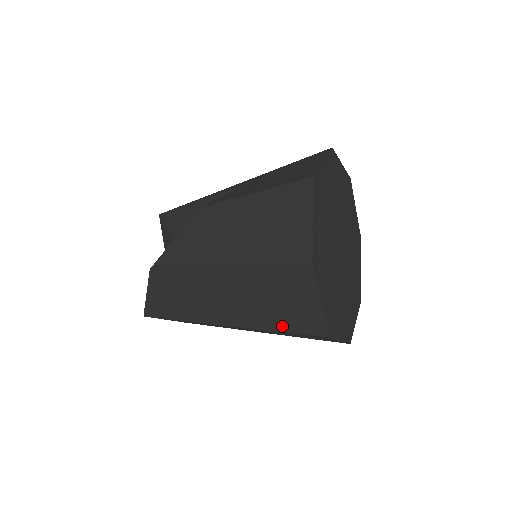
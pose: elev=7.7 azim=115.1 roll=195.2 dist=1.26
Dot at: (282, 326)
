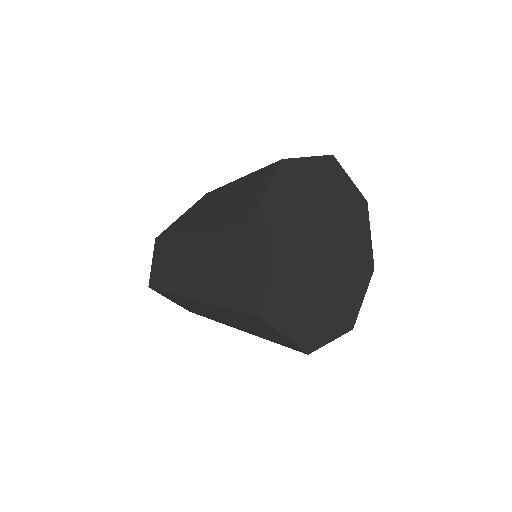
Dot at: (229, 302)
